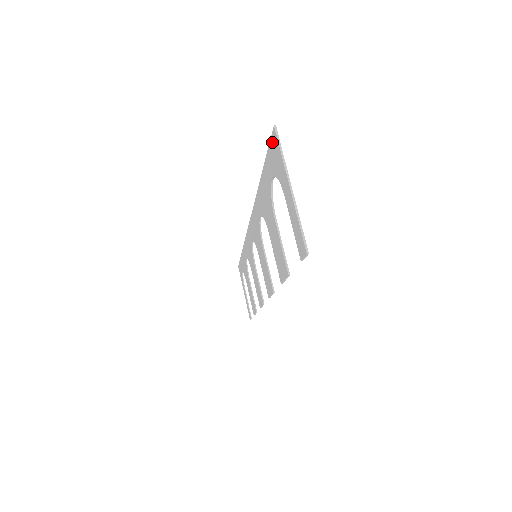
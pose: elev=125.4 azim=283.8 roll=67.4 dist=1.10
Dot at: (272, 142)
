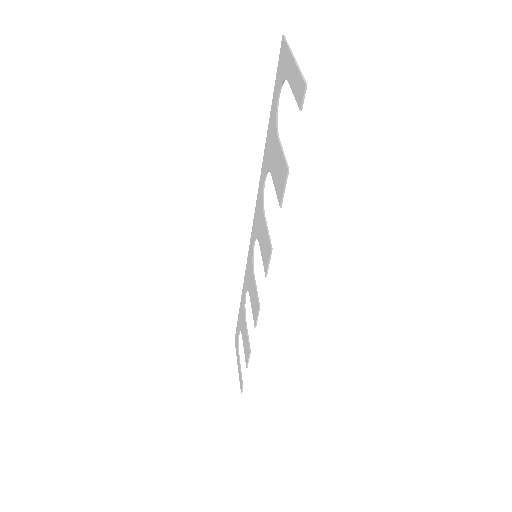
Dot at: (280, 55)
